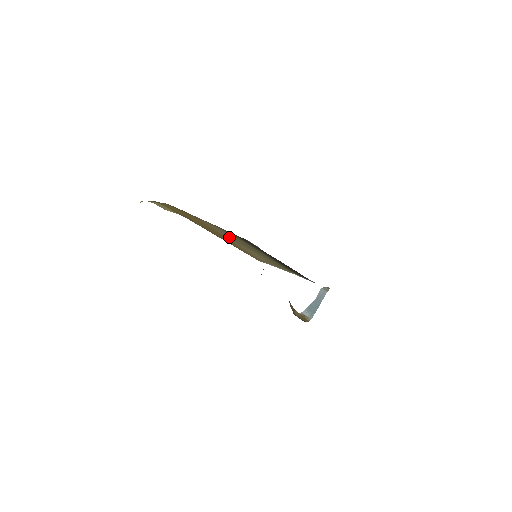
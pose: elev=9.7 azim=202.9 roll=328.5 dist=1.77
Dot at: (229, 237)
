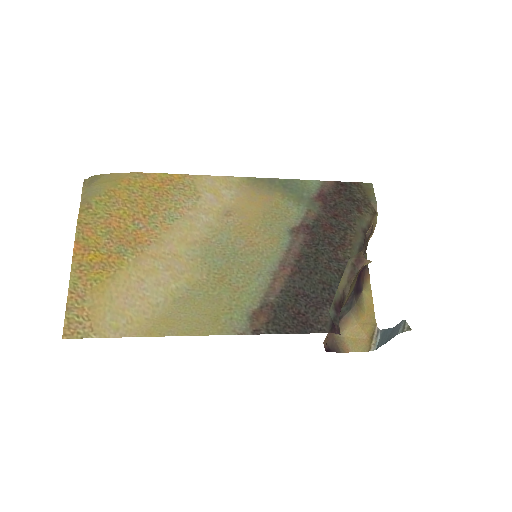
Dot at: (186, 236)
